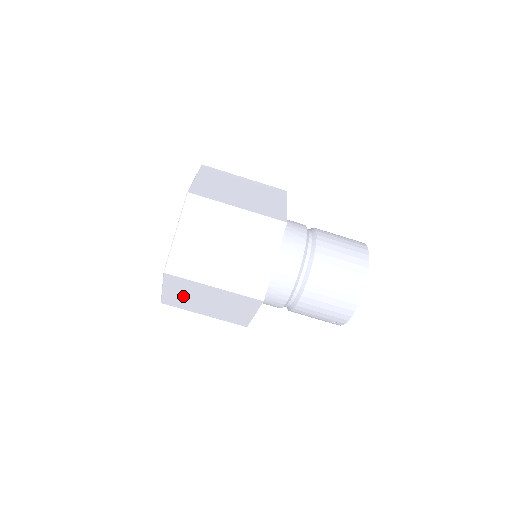
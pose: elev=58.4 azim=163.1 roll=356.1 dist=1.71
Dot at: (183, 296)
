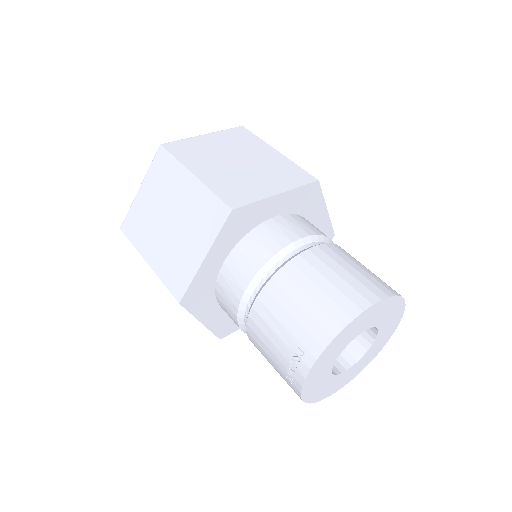
Dot at: (150, 205)
